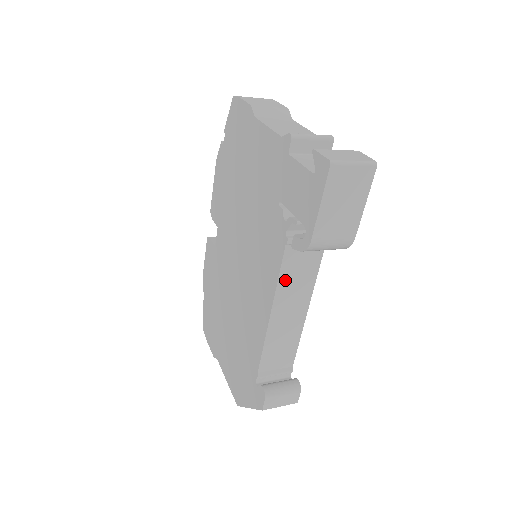
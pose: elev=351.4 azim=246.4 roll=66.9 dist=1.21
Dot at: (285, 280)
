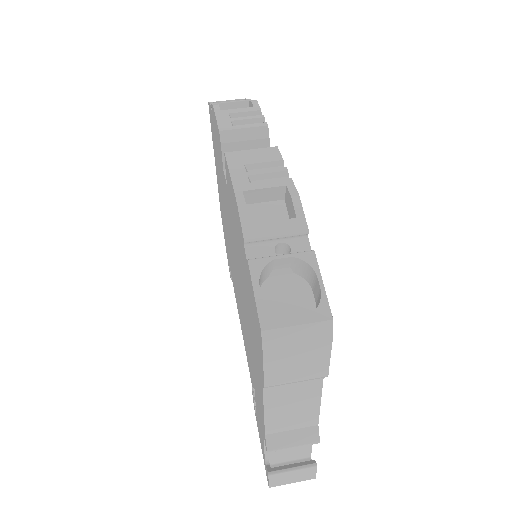
Dot at: occluded
